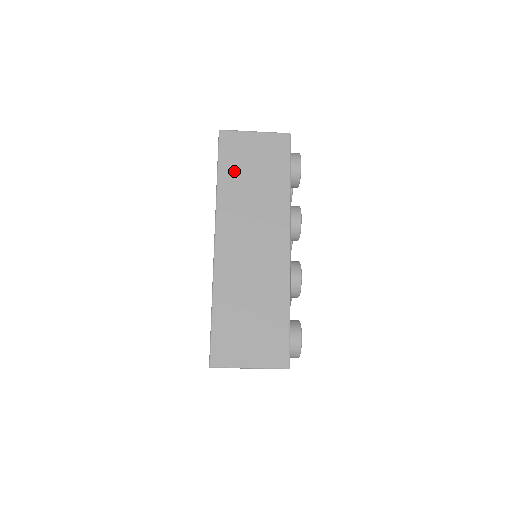
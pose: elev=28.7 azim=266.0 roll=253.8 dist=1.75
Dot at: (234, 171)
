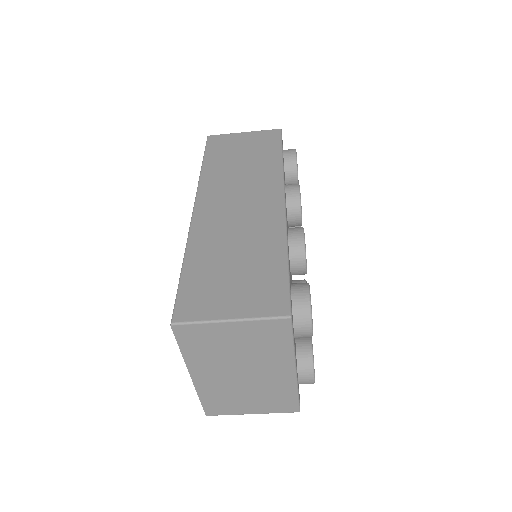
Dot at: (220, 157)
